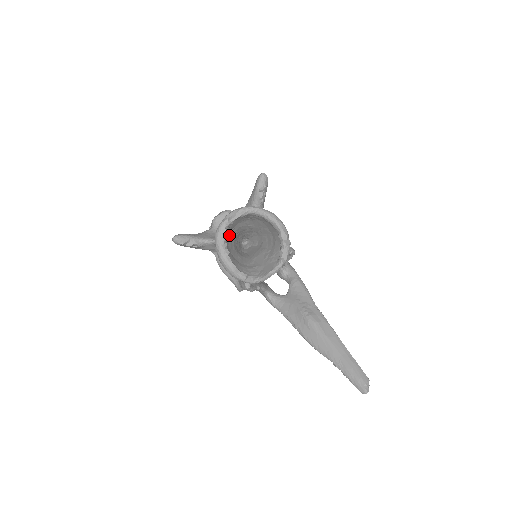
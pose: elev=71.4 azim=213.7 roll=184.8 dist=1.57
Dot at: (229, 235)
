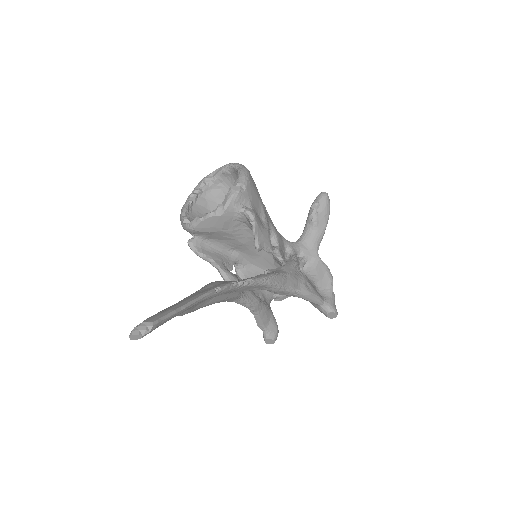
Dot at: occluded
